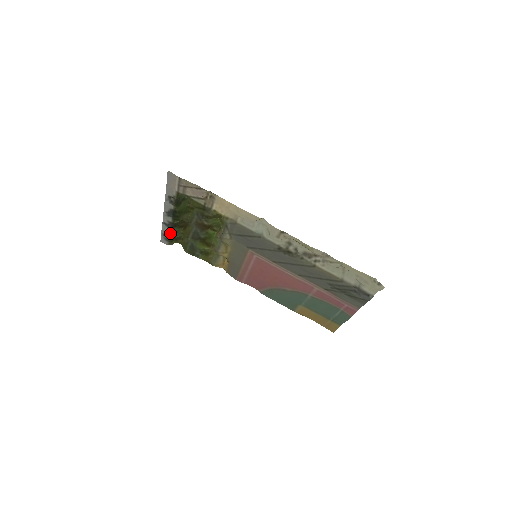
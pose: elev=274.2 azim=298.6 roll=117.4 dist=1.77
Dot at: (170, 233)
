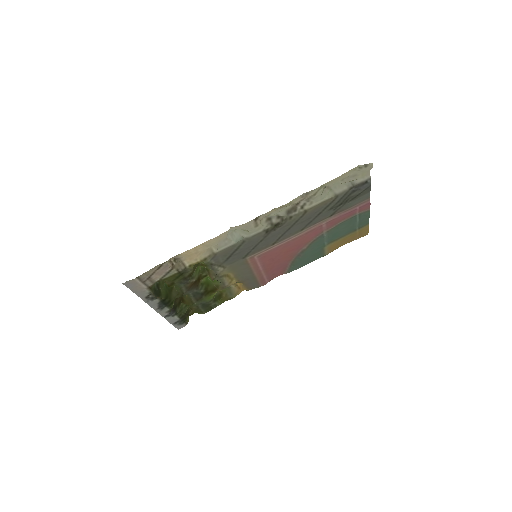
Dot at: (178, 317)
